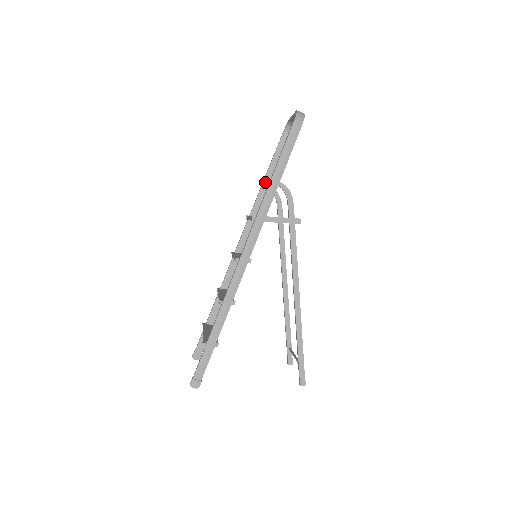
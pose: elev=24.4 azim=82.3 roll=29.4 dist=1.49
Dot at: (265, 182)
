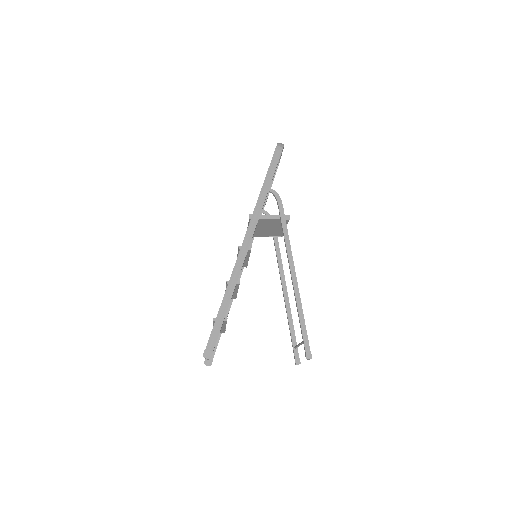
Dot at: occluded
